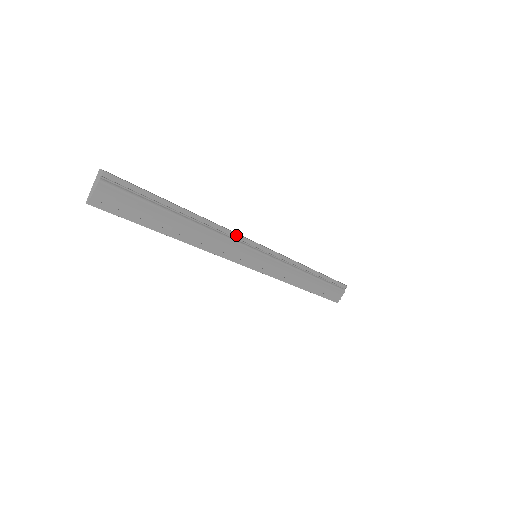
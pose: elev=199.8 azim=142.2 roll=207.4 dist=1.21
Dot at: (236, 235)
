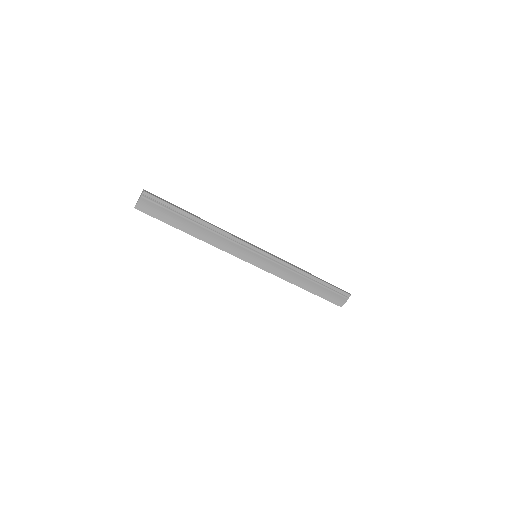
Dot at: (237, 239)
